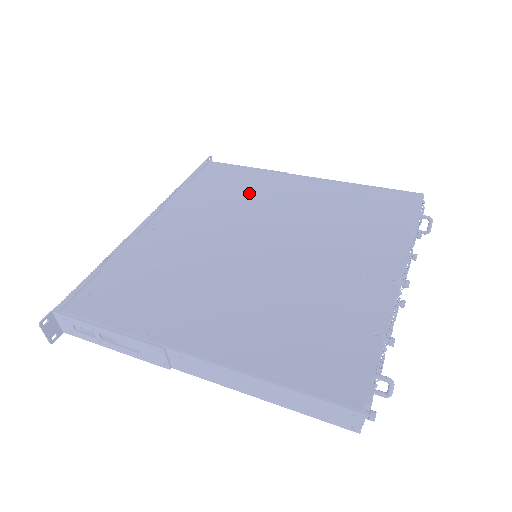
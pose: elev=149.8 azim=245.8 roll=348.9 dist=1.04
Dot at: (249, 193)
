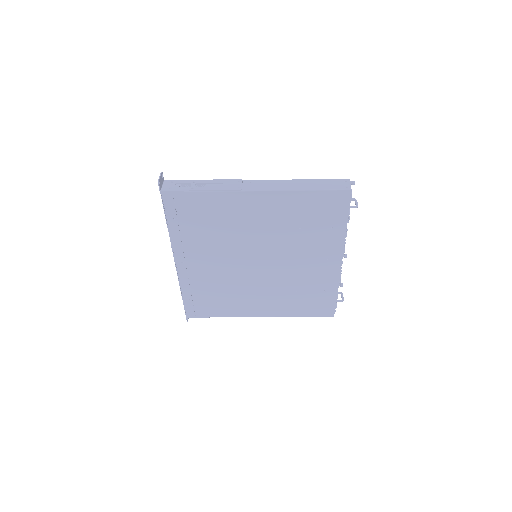
Dot at: occluded
